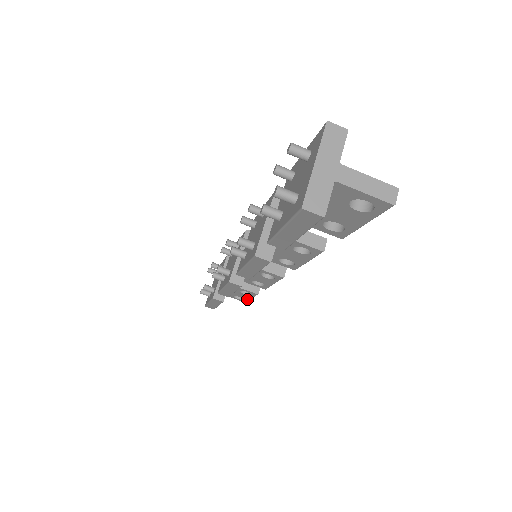
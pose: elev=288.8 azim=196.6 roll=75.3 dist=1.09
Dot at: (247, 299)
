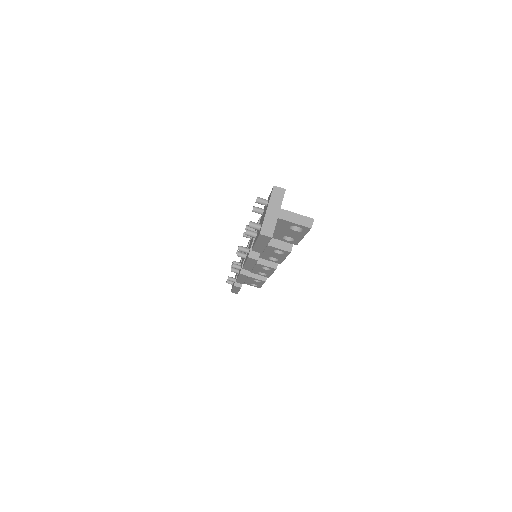
Dot at: (260, 286)
